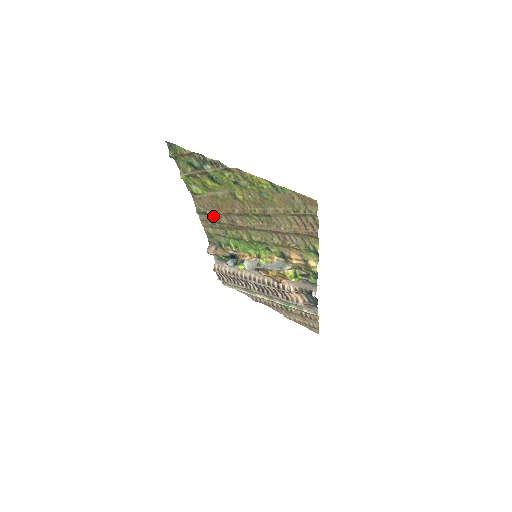
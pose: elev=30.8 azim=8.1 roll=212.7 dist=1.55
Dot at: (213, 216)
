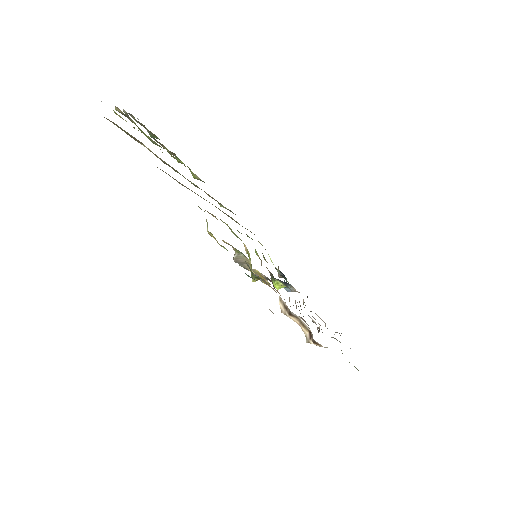
Dot at: (226, 208)
